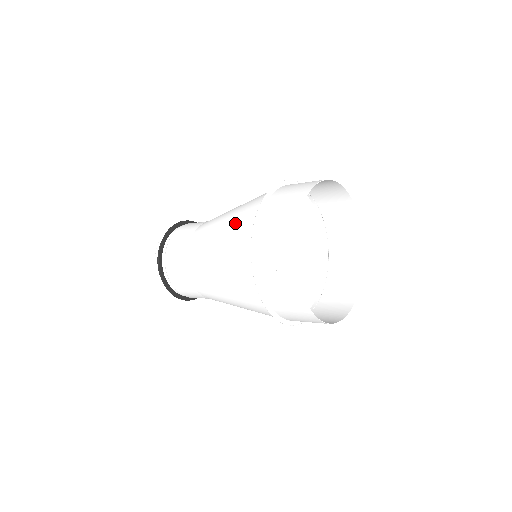
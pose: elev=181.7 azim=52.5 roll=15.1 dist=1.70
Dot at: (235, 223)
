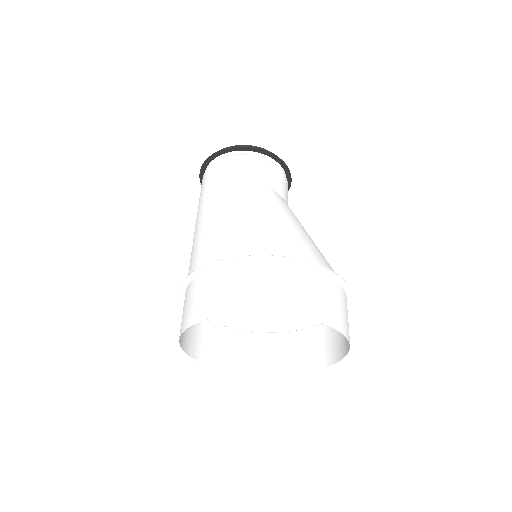
Dot at: (228, 233)
